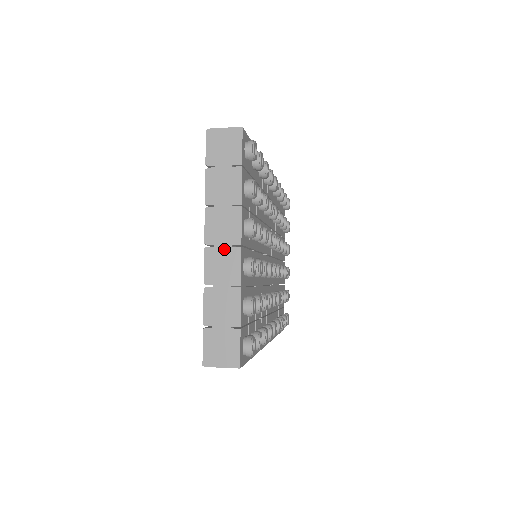
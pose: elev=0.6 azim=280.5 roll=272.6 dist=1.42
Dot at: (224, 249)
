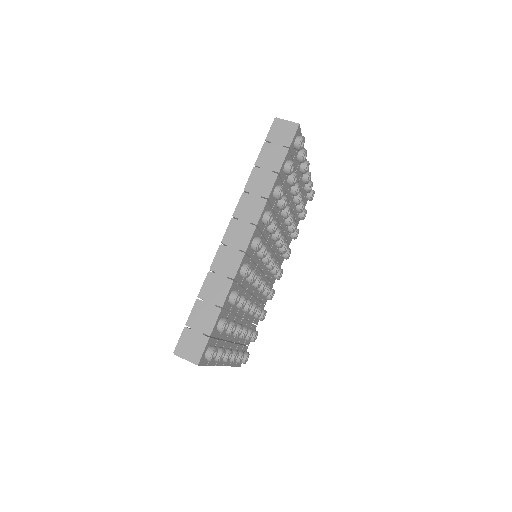
Dot at: occluded
